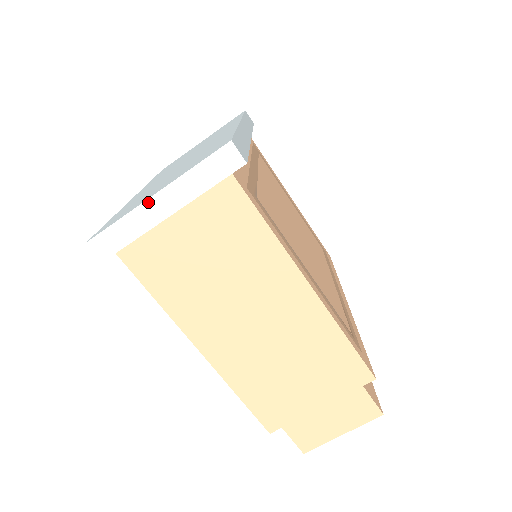
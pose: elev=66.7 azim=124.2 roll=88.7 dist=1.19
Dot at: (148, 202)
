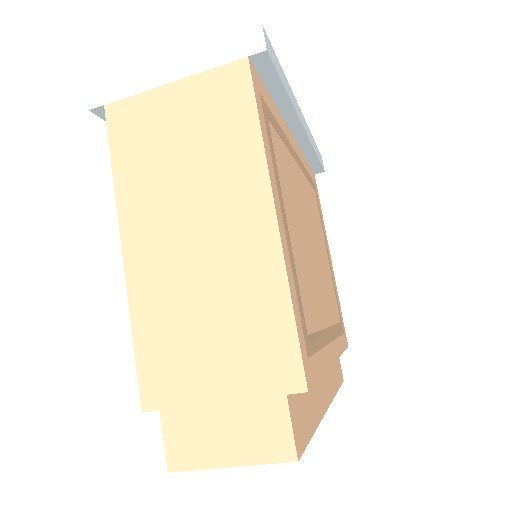
Dot at: (159, 63)
